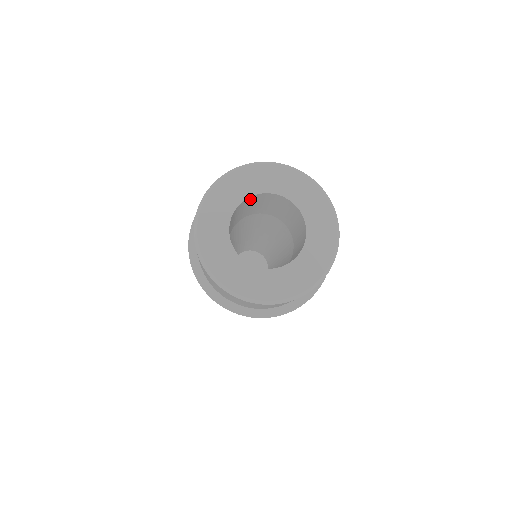
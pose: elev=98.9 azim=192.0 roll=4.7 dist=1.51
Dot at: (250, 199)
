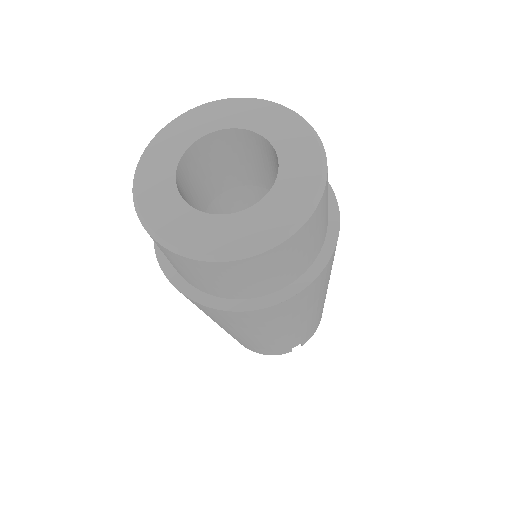
Dot at: (198, 149)
